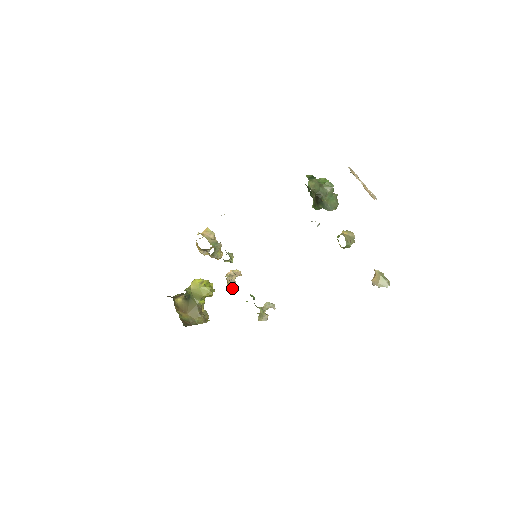
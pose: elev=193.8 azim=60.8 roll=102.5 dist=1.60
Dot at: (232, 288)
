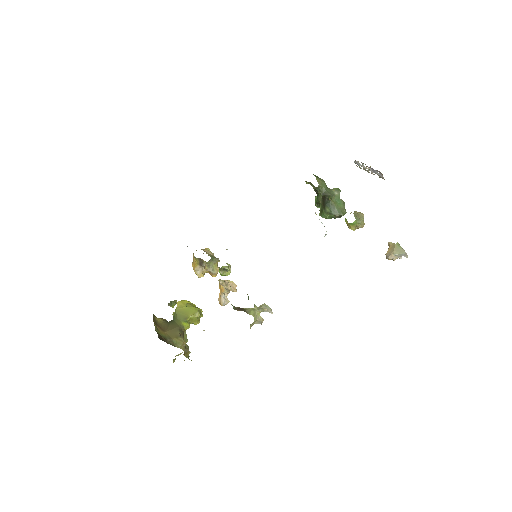
Dot at: (224, 301)
